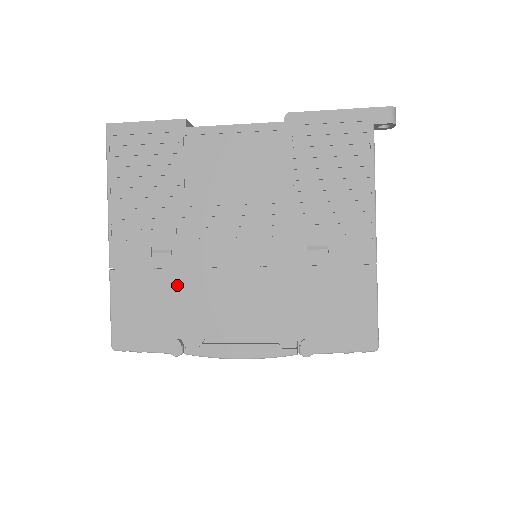
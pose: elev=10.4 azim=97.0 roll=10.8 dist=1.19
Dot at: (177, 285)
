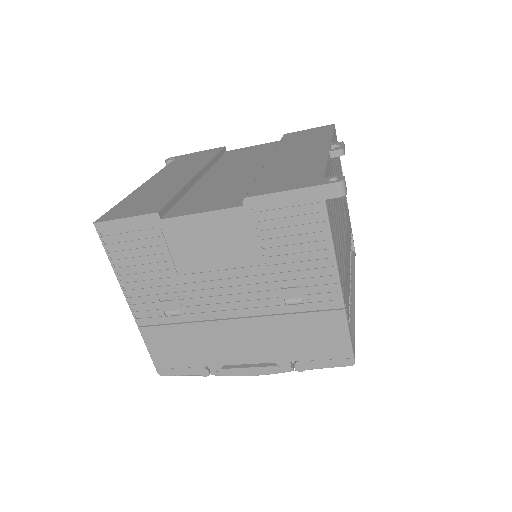
Dot at: (191, 334)
